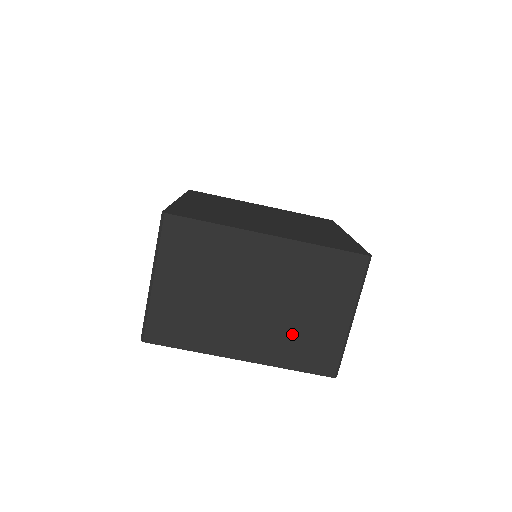
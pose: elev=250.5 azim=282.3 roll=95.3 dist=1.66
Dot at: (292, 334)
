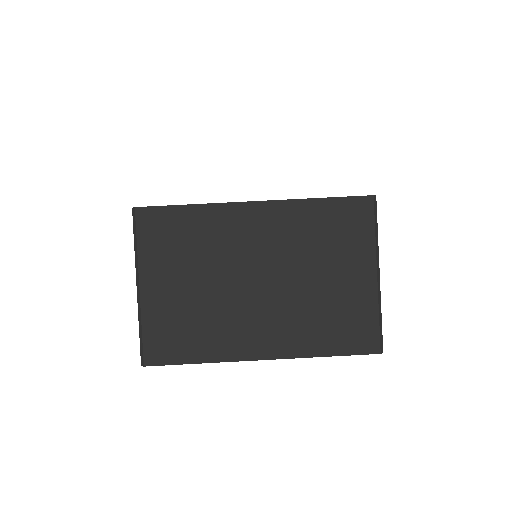
Dot at: (314, 311)
